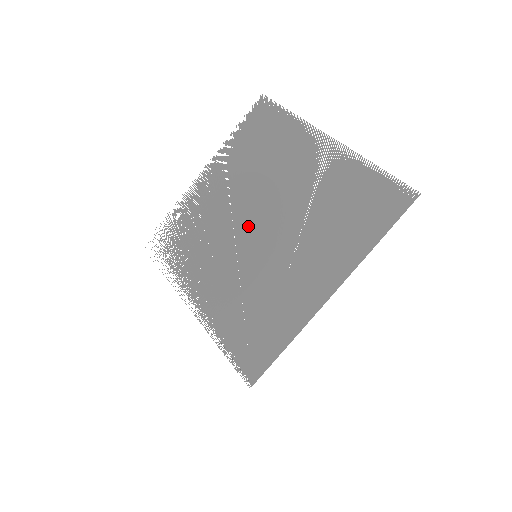
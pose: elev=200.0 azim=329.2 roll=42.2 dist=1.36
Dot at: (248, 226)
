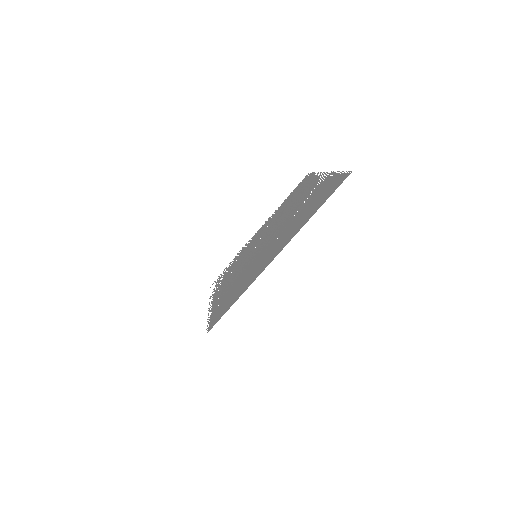
Dot at: (262, 242)
